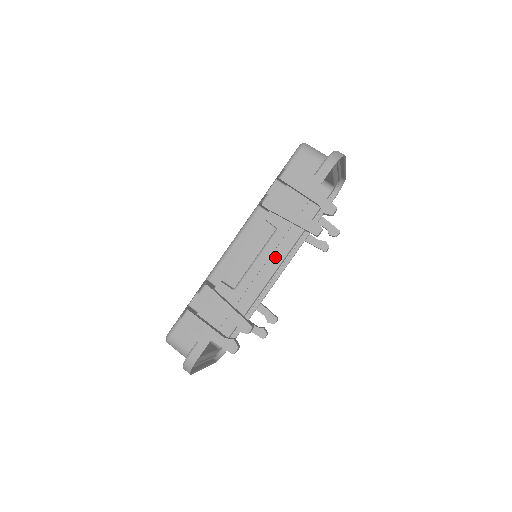
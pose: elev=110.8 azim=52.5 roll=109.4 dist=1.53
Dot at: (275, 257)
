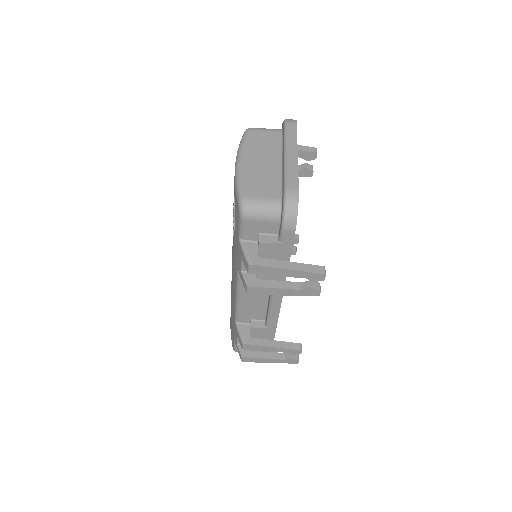
Dot at: occluded
